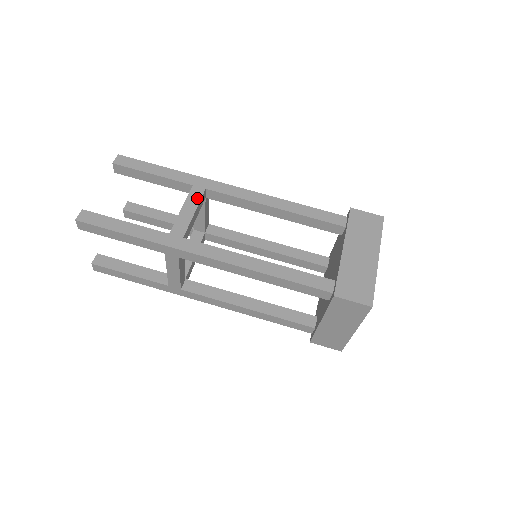
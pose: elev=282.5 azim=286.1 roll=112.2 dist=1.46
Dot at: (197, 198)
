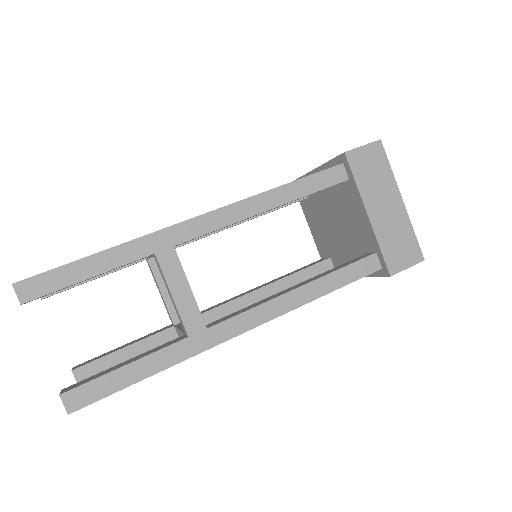
Dot at: occluded
